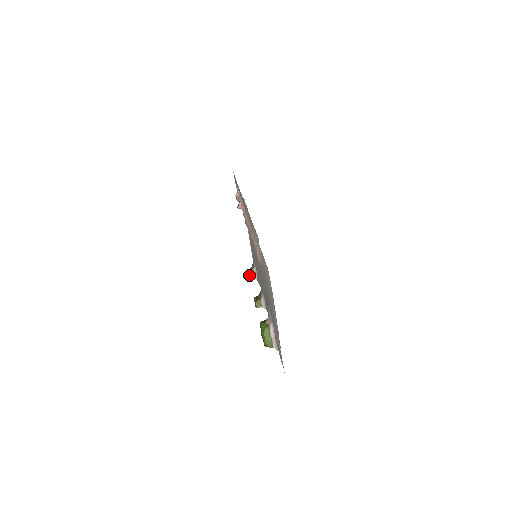
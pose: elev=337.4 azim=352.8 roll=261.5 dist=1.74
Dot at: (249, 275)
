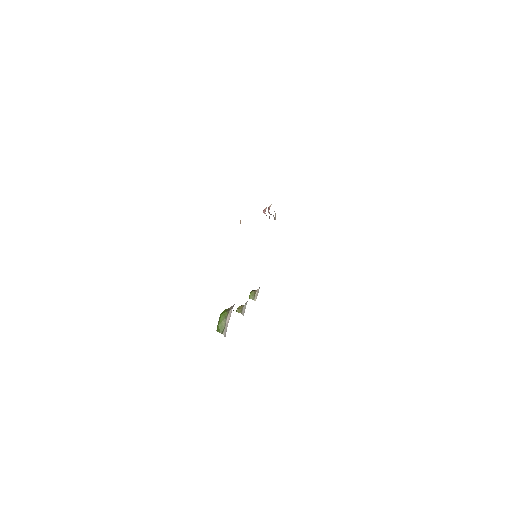
Dot at: (251, 293)
